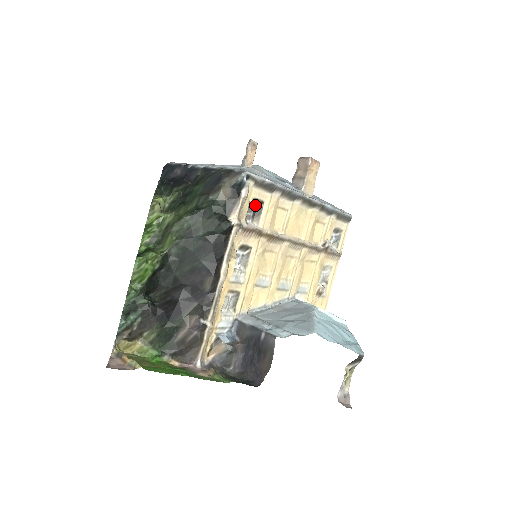
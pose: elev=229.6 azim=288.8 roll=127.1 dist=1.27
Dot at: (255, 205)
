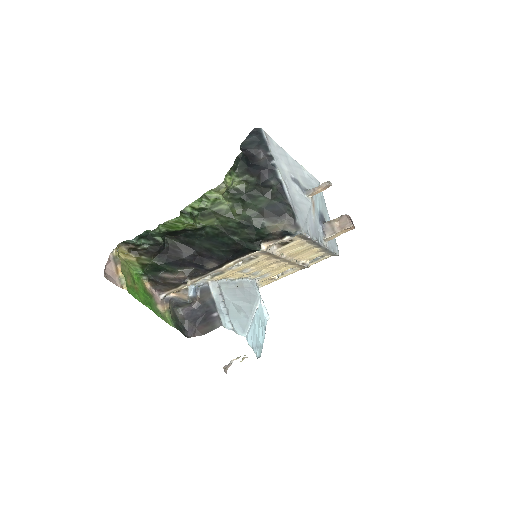
Dot at: occluded
